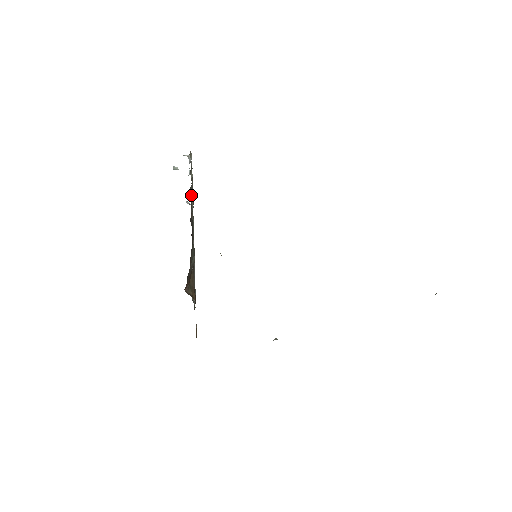
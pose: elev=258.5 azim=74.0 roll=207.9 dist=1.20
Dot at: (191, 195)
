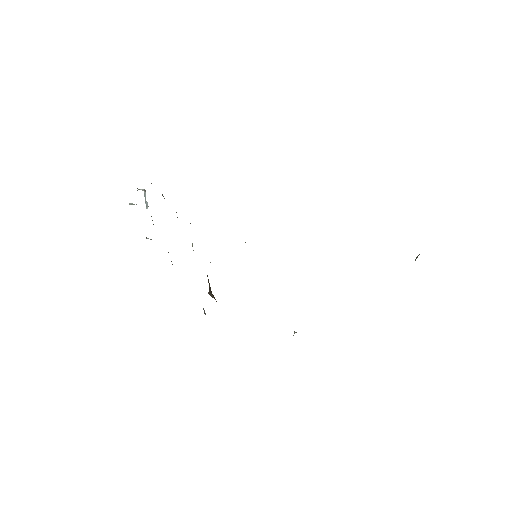
Dot at: occluded
